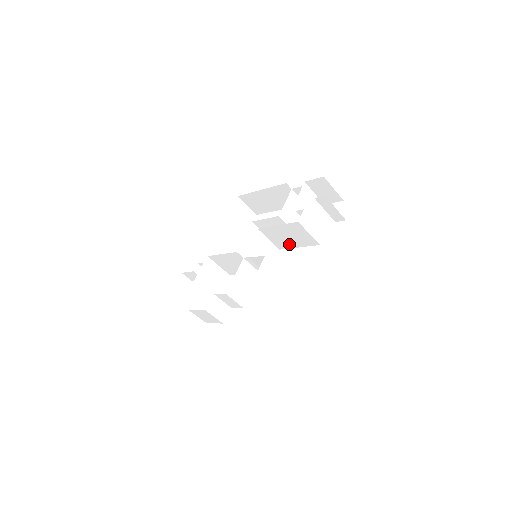
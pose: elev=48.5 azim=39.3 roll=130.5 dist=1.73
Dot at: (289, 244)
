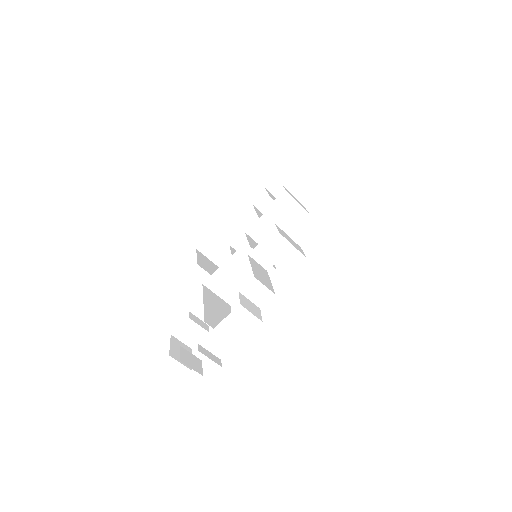
Dot at: occluded
